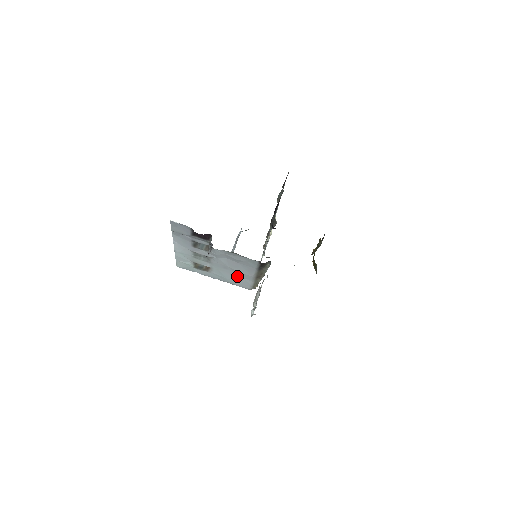
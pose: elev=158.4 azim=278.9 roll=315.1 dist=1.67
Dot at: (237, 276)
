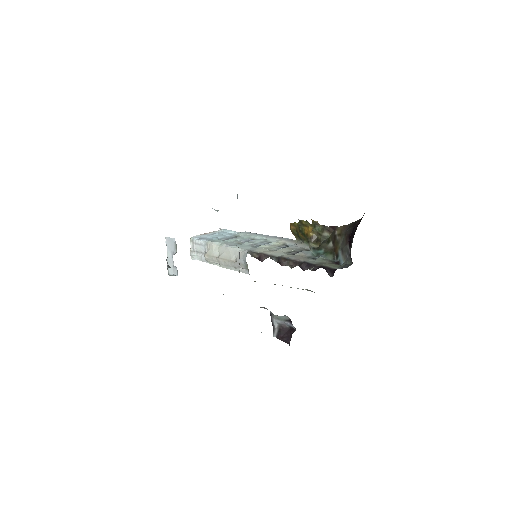
Dot at: occluded
